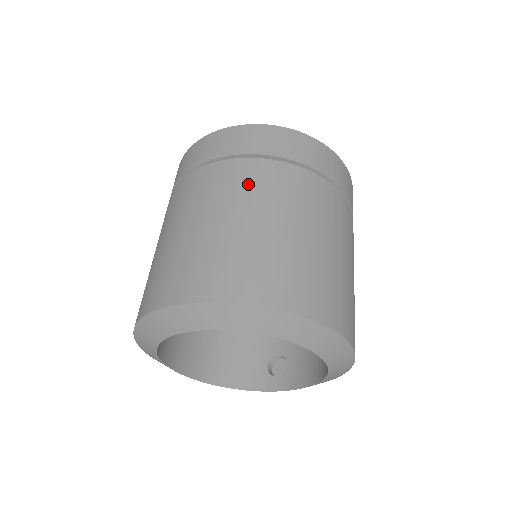
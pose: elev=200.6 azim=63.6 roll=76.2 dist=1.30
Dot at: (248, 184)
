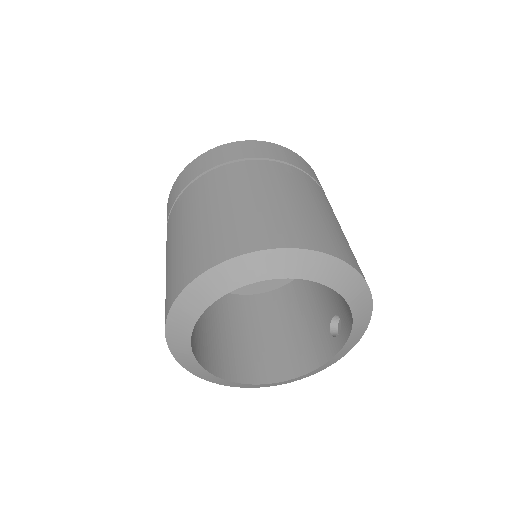
Dot at: (183, 208)
